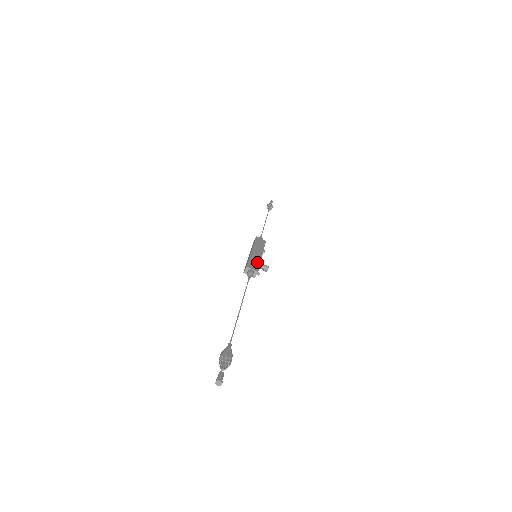
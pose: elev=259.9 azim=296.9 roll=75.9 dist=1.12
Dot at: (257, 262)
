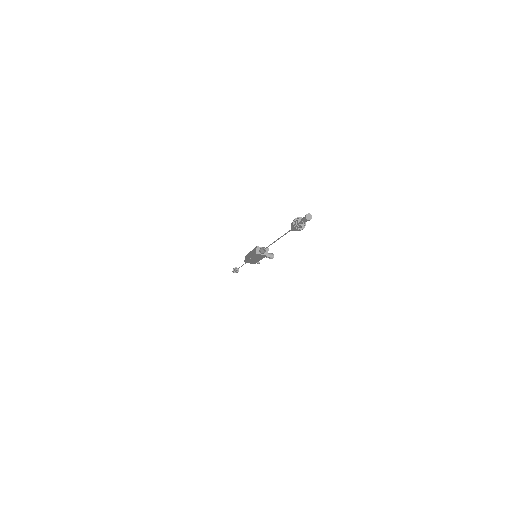
Dot at: occluded
